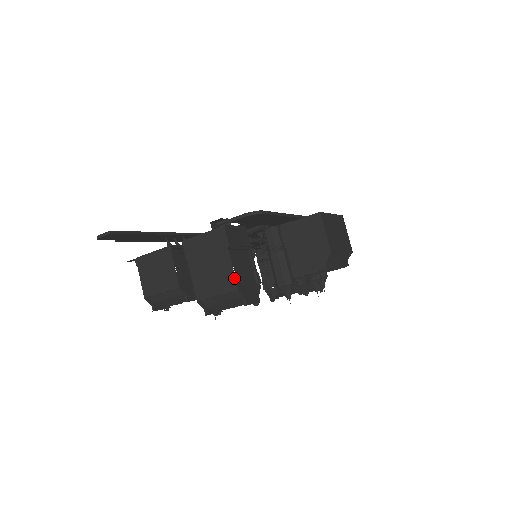
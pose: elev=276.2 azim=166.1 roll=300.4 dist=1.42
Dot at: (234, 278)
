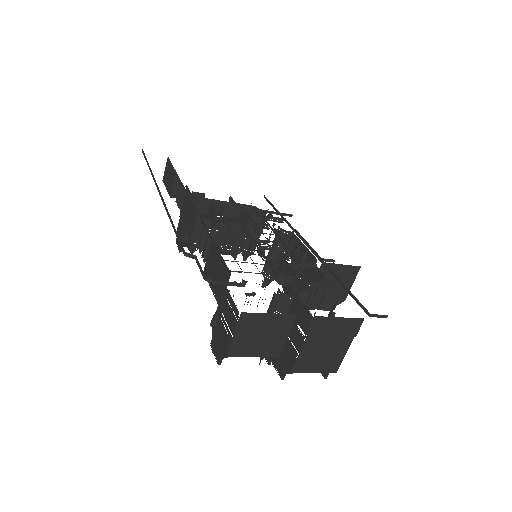
Dot at: occluded
